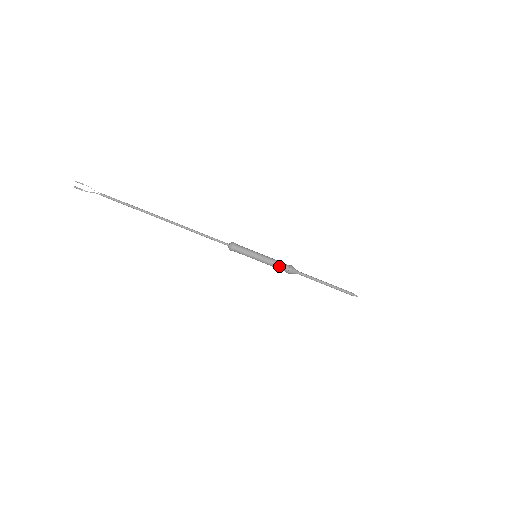
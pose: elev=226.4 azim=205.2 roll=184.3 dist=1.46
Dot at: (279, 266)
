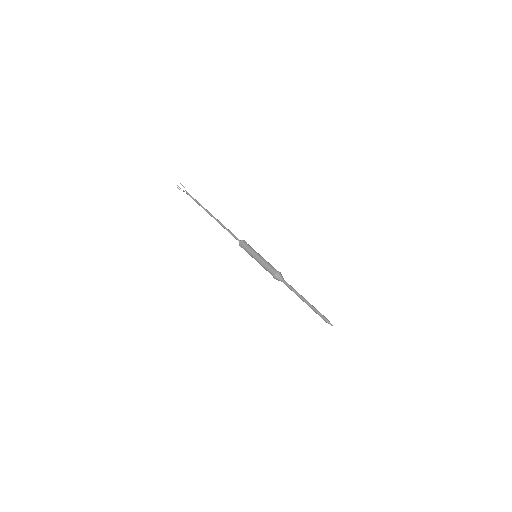
Dot at: (270, 266)
